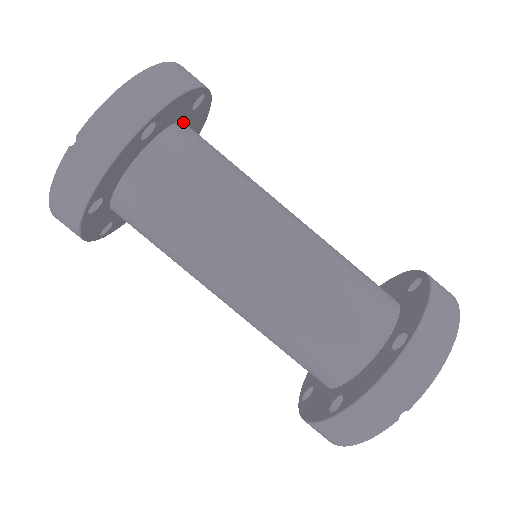
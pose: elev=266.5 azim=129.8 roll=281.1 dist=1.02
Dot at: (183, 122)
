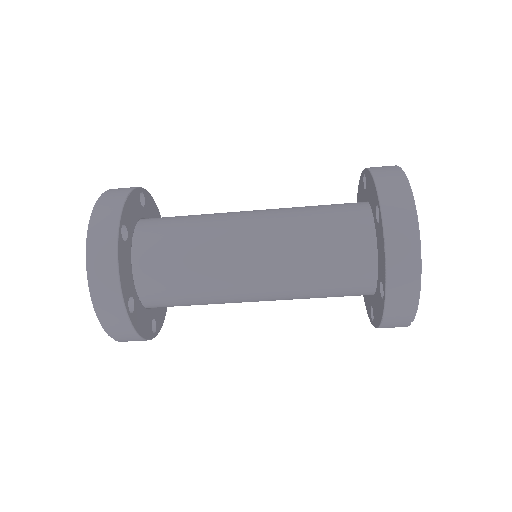
Dot at: (132, 243)
